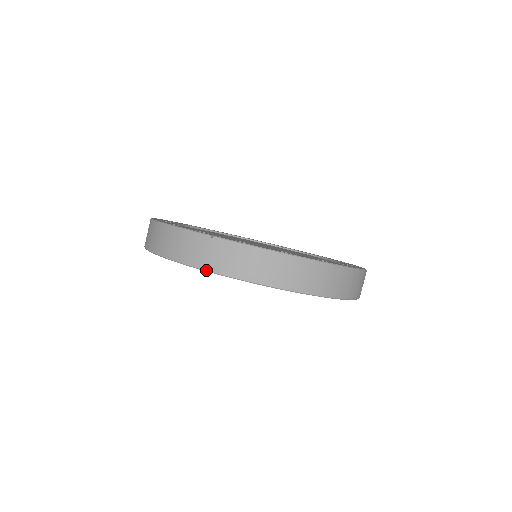
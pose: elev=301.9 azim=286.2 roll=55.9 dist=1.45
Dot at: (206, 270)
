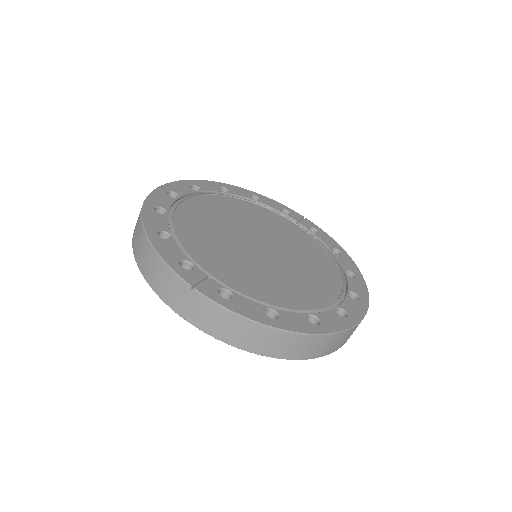
Dot at: (182, 317)
